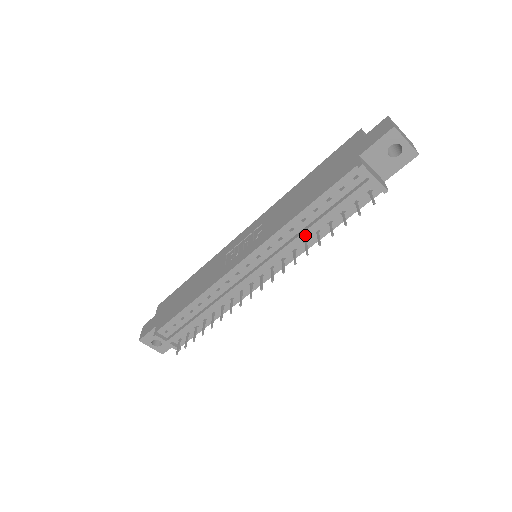
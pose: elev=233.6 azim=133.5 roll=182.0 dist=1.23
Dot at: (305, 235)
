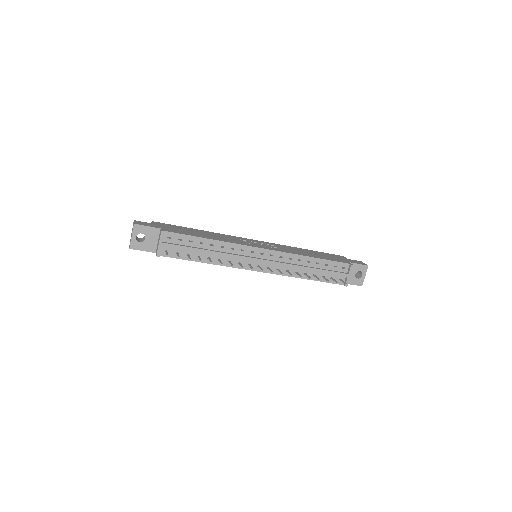
Dot at: (303, 269)
